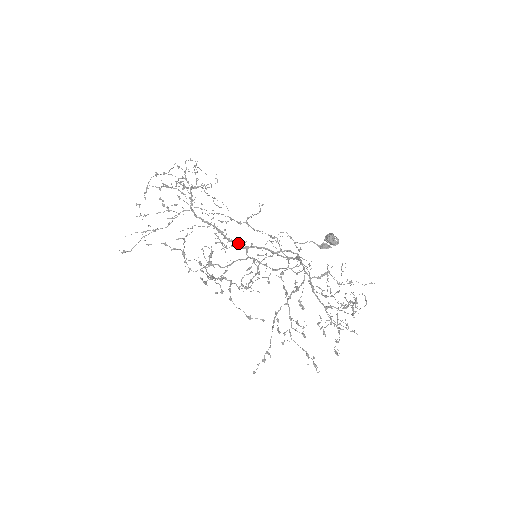
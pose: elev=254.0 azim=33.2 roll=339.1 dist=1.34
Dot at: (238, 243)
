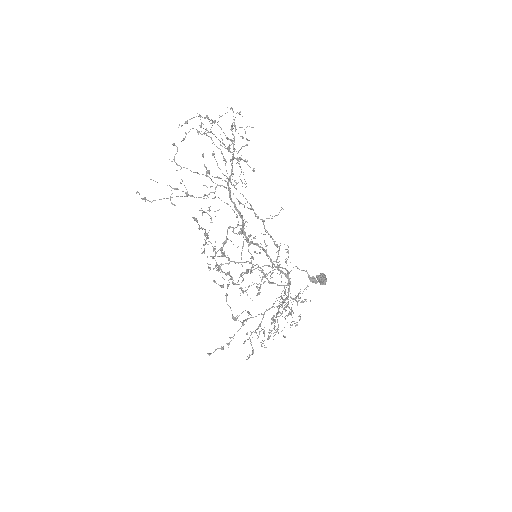
Dot at: (248, 238)
